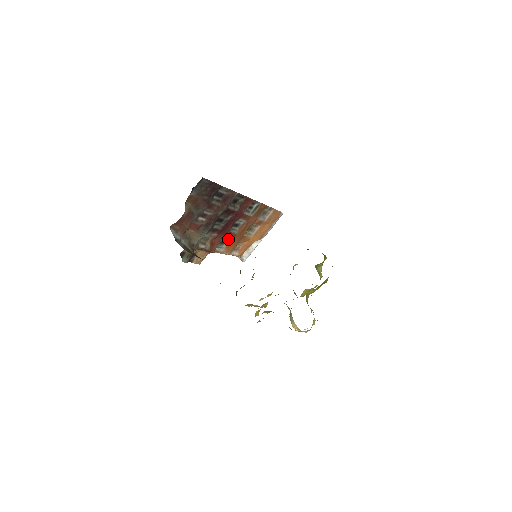
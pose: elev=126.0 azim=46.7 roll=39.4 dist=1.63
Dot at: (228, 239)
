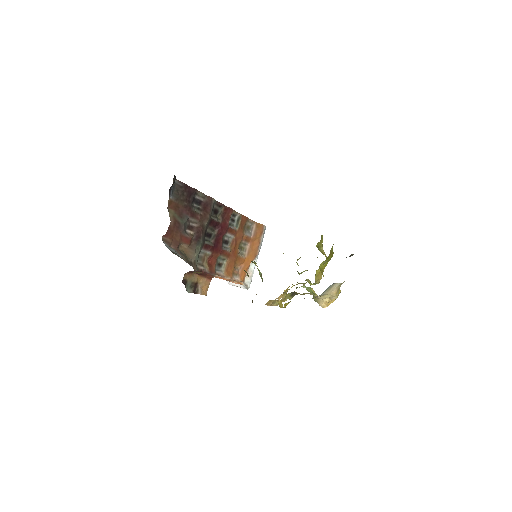
Dot at: (224, 260)
